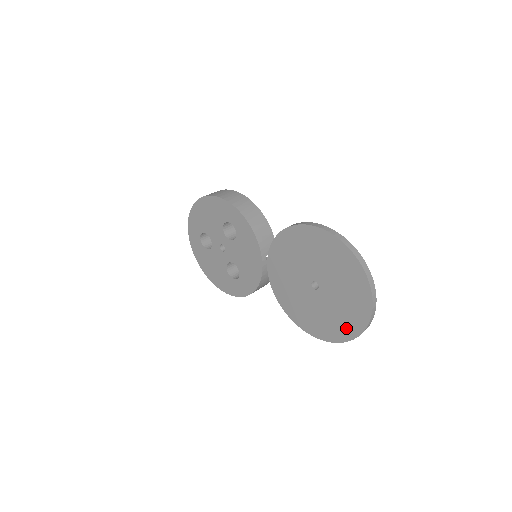
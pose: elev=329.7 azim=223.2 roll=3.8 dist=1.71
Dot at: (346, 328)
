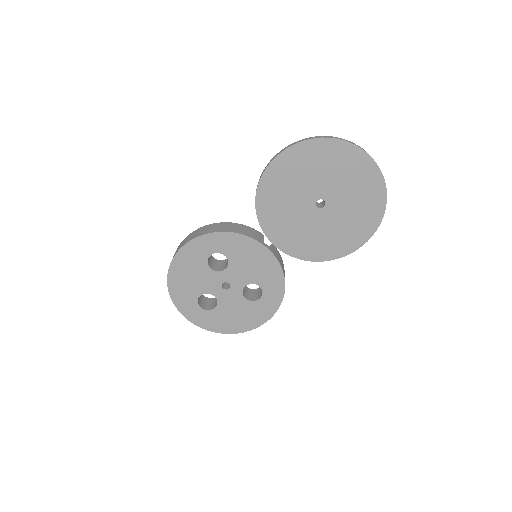
Dot at: (373, 202)
